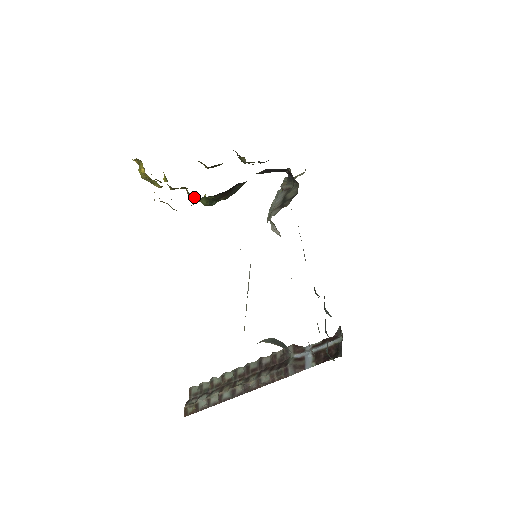
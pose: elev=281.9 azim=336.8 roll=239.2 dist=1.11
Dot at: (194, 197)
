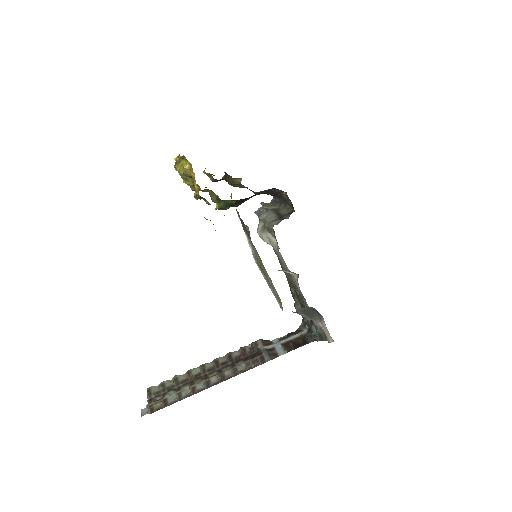
Dot at: (218, 199)
